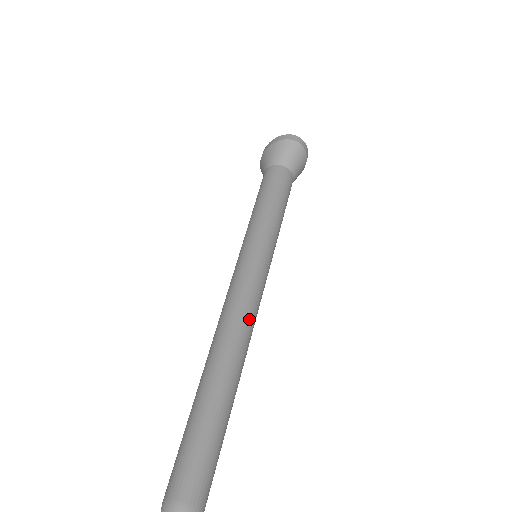
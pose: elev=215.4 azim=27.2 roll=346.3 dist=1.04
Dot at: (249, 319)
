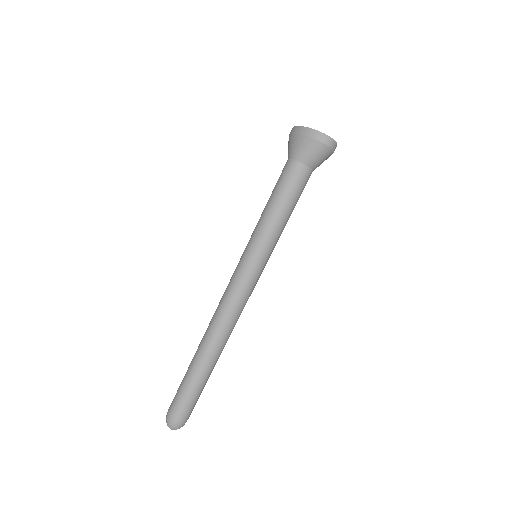
Dot at: (237, 318)
